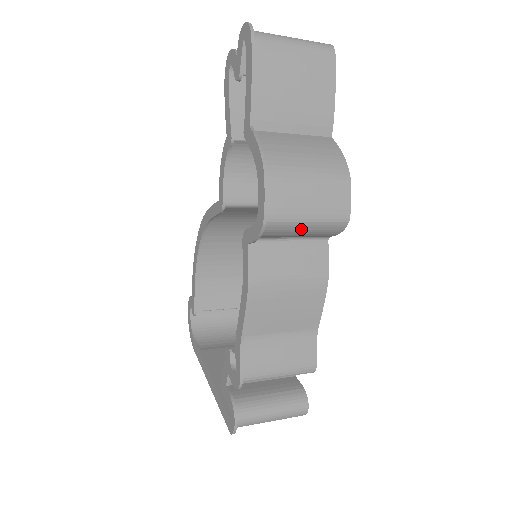
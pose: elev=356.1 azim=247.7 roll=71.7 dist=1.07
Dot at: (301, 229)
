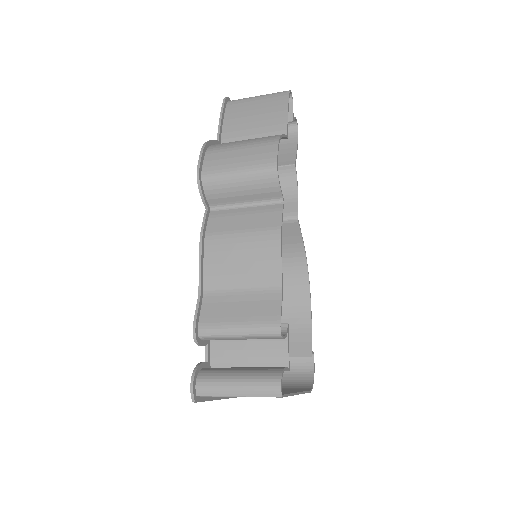
Dot at: (237, 182)
